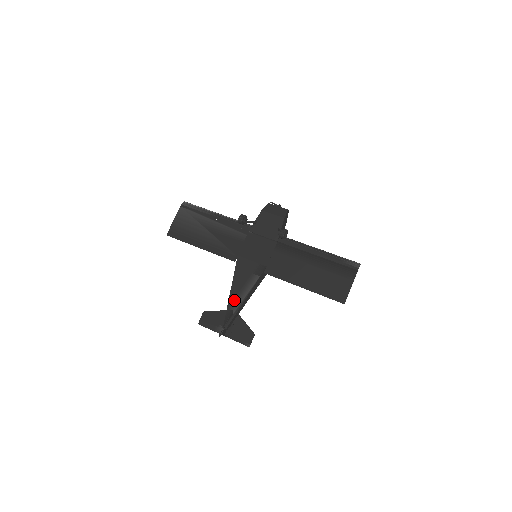
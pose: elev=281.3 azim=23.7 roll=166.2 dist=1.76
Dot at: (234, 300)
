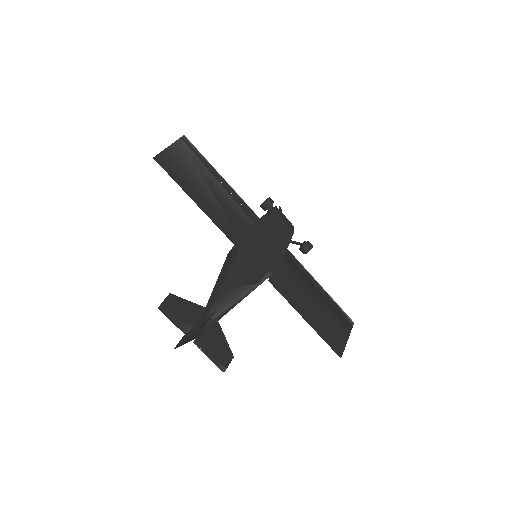
Dot at: (225, 297)
